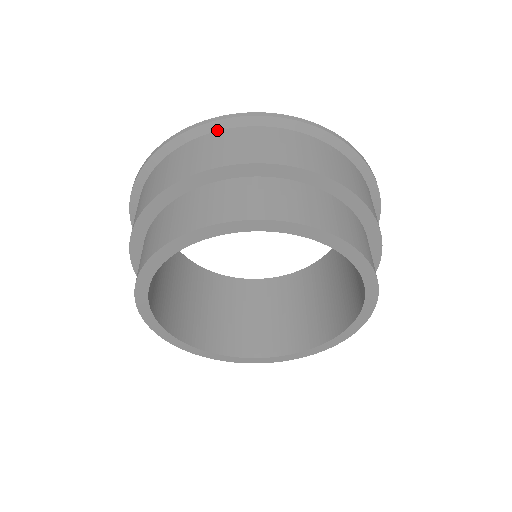
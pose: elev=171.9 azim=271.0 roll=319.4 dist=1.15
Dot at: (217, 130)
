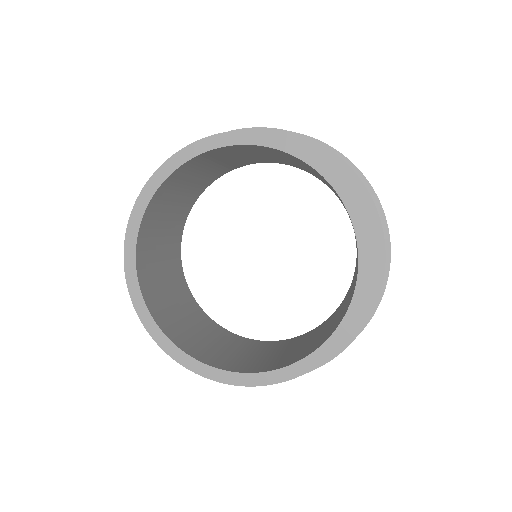
Dot at: occluded
